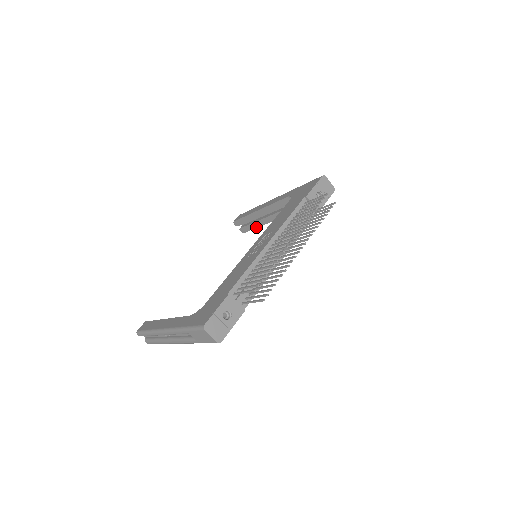
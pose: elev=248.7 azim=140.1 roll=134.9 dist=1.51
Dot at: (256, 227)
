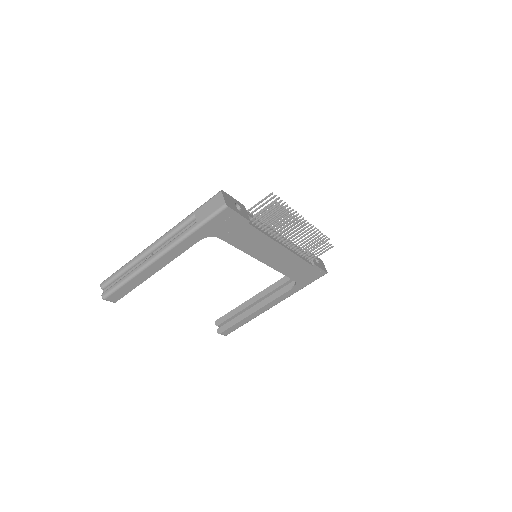
Dot at: (238, 322)
